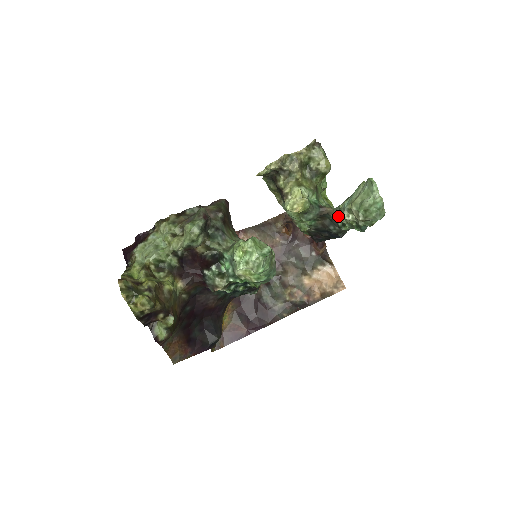
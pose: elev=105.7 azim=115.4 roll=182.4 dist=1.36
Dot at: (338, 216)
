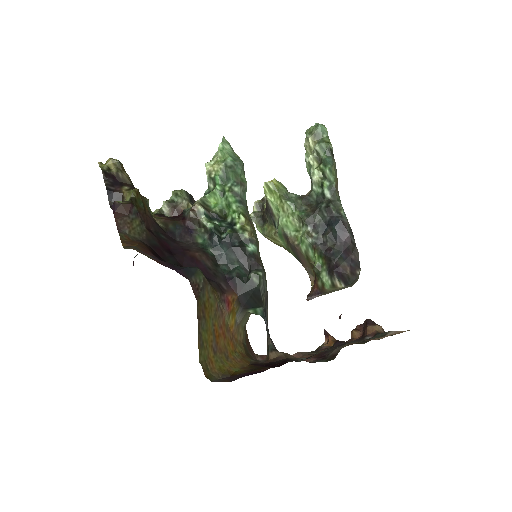
Dot at: (312, 180)
